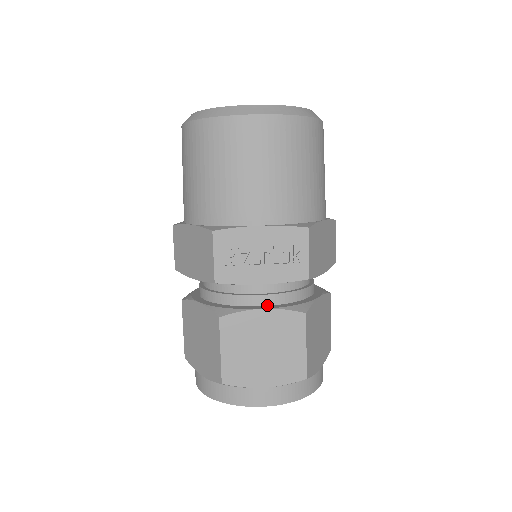
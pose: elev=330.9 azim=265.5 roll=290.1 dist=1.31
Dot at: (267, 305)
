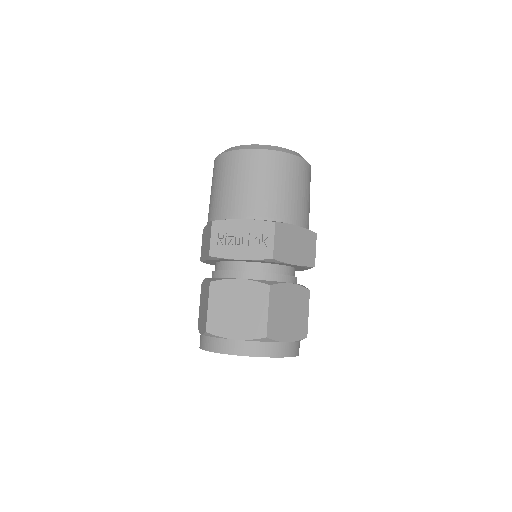
Dot at: occluded
